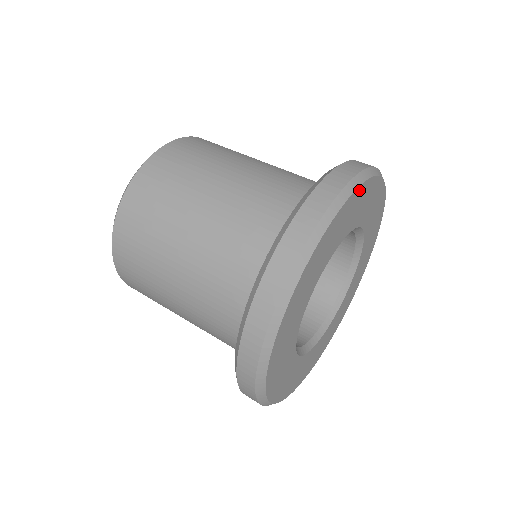
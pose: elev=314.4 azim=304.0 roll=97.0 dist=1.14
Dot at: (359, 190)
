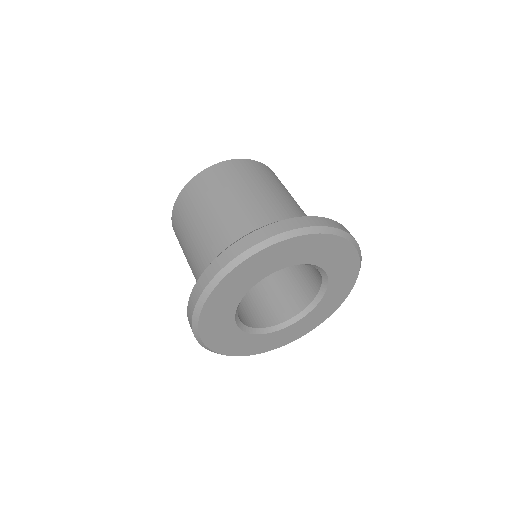
Dot at: (334, 238)
